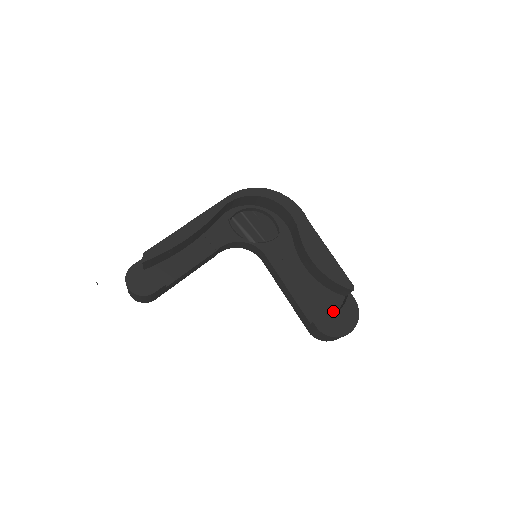
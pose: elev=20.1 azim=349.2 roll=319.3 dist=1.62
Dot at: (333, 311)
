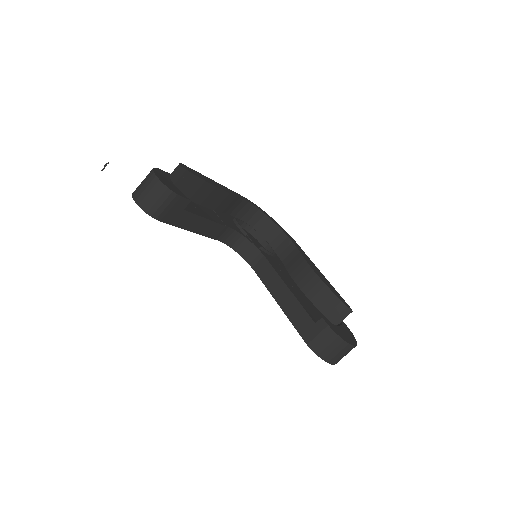
Dot at: occluded
